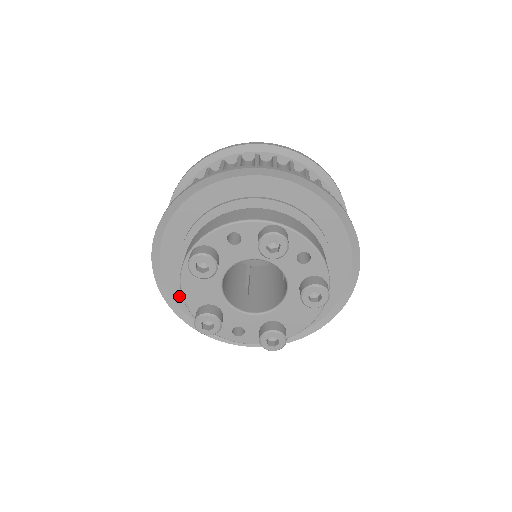
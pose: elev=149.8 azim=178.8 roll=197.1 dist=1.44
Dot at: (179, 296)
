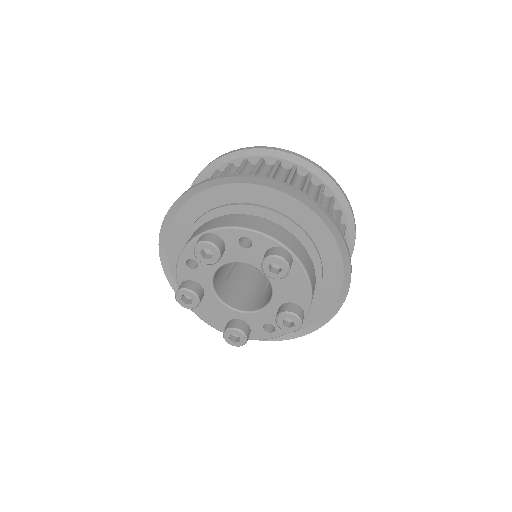
Dot at: occluded
